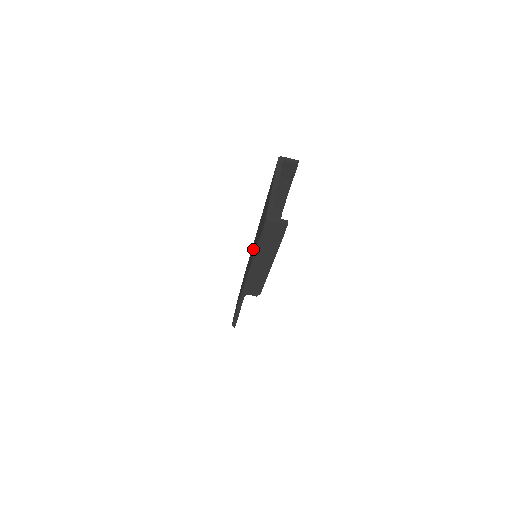
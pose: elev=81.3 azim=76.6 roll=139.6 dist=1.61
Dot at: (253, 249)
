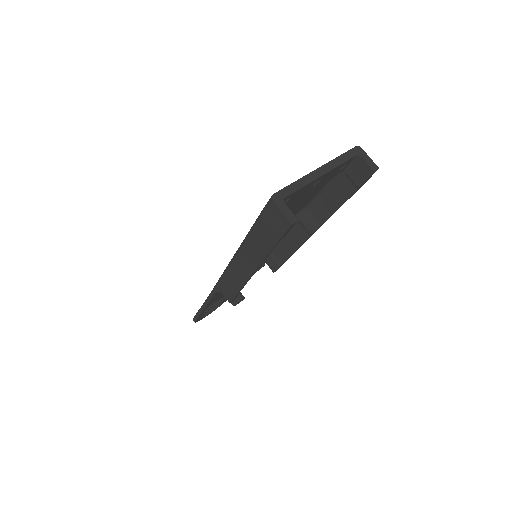
Dot at: occluded
